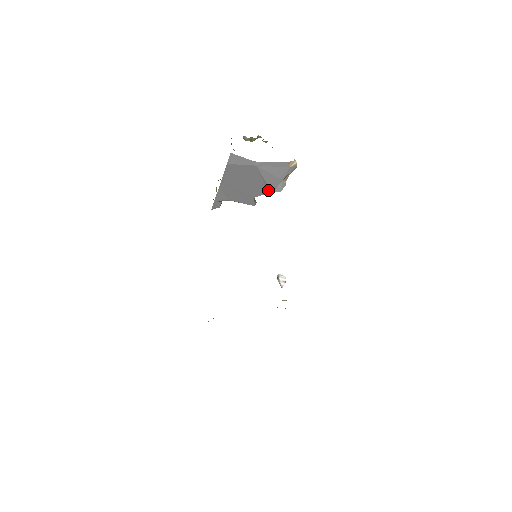
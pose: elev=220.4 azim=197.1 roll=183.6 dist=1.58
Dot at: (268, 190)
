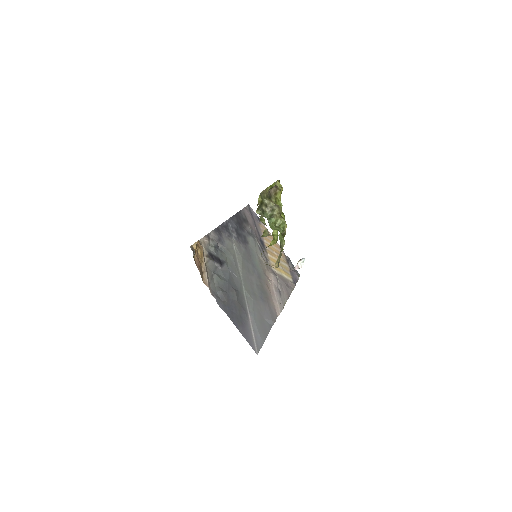
Dot at: occluded
